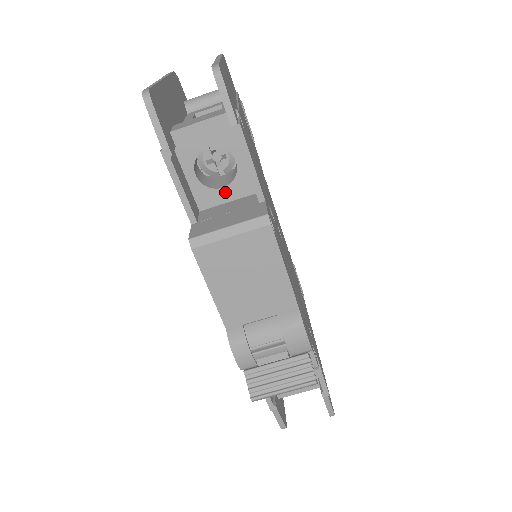
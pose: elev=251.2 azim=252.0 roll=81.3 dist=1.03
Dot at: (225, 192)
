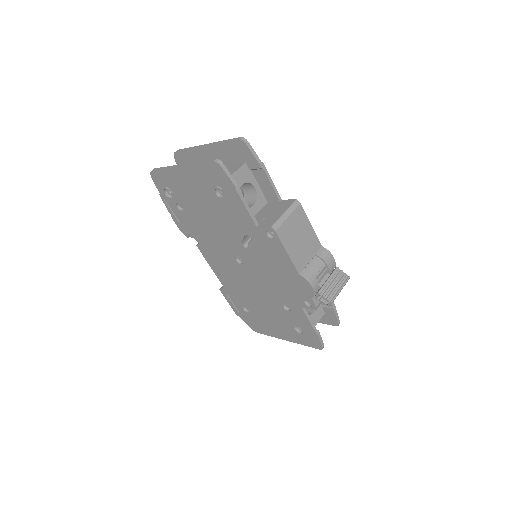
Dot at: (255, 208)
